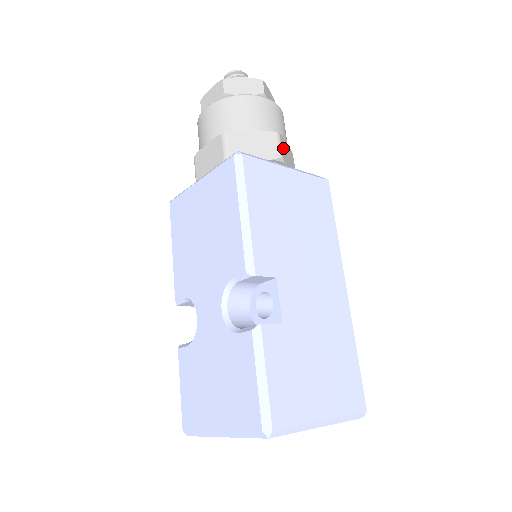
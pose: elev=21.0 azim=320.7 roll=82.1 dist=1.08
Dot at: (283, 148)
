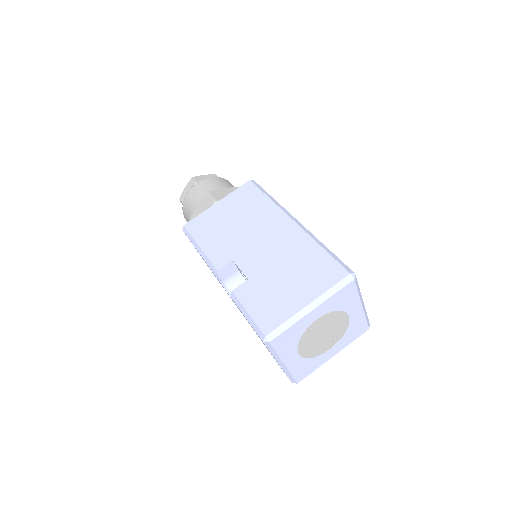
Dot at: (216, 195)
